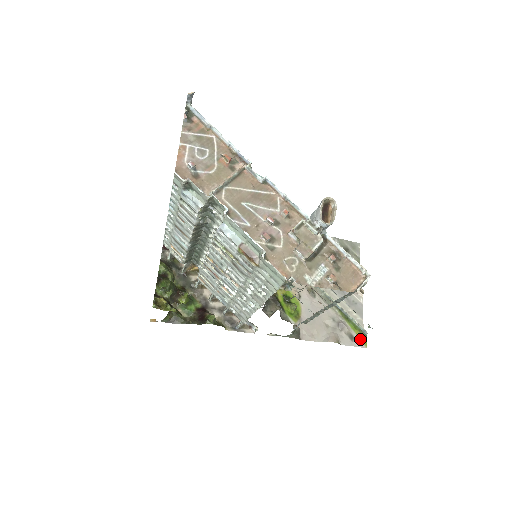
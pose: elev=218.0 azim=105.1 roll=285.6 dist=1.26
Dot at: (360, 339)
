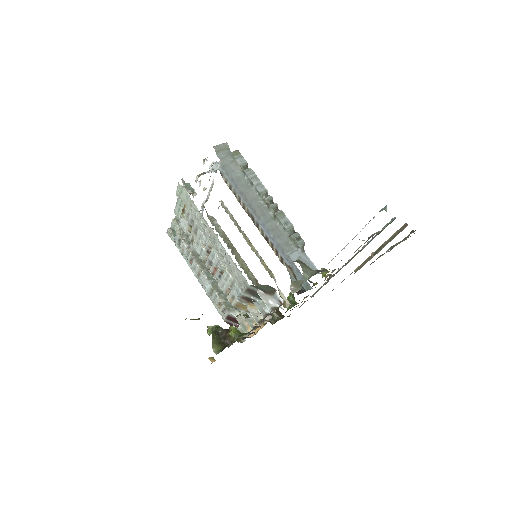
Dot at: occluded
